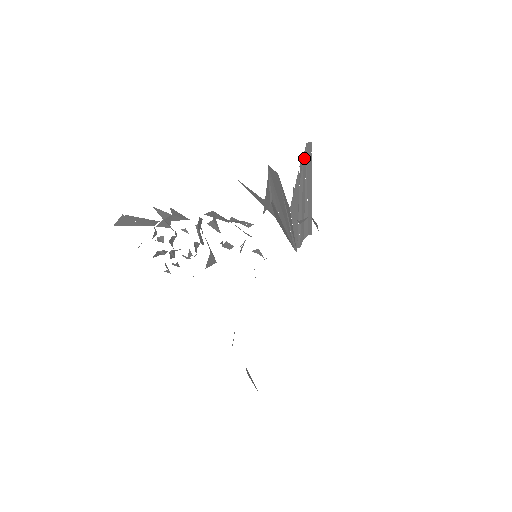
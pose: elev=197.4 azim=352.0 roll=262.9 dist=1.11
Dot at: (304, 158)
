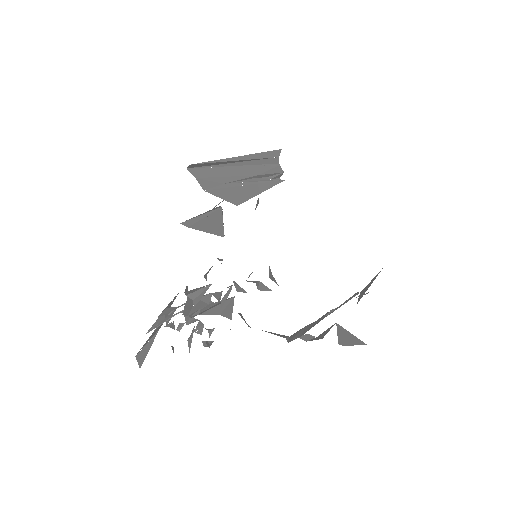
Dot at: (200, 174)
